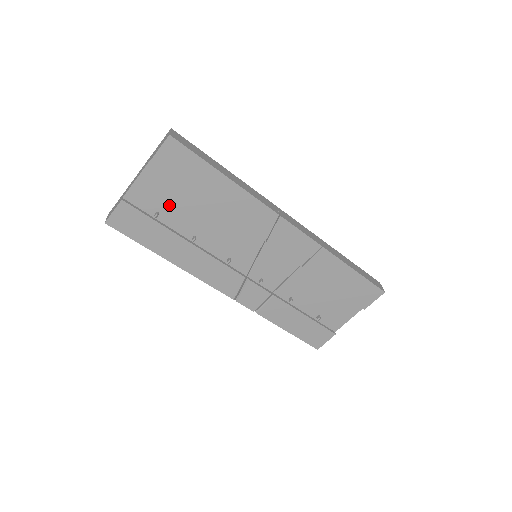
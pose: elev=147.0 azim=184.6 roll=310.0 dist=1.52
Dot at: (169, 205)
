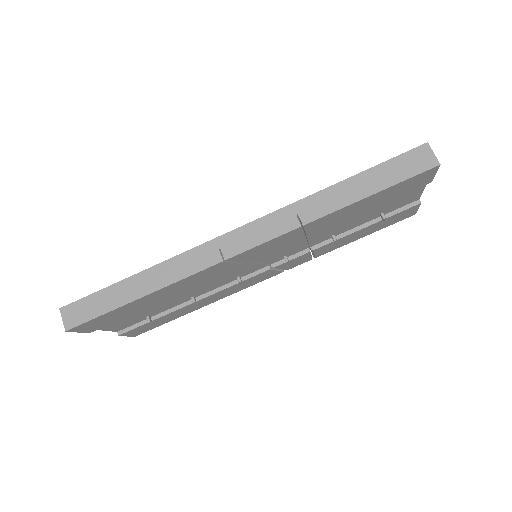
Dot at: (145, 313)
